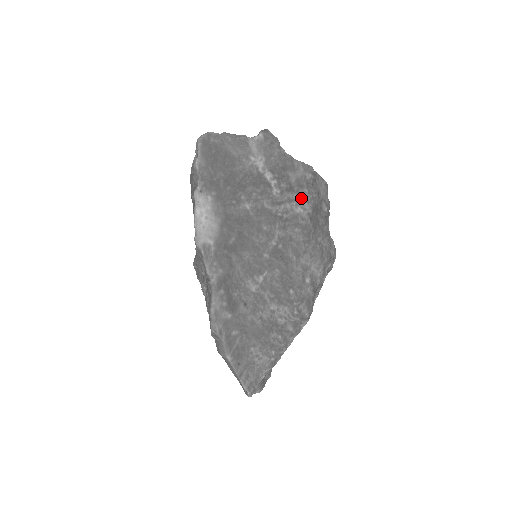
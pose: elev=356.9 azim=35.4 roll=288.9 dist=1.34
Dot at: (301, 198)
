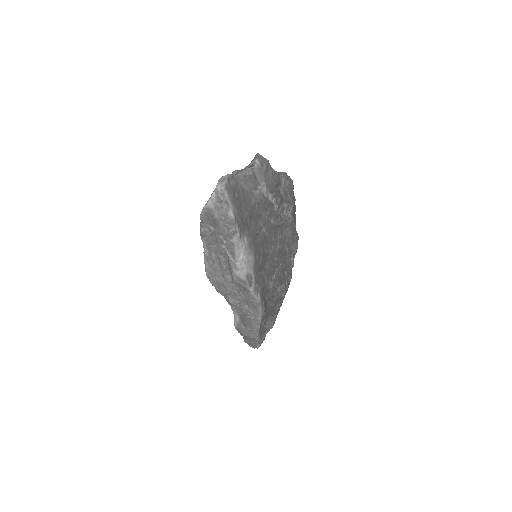
Dot at: (288, 204)
